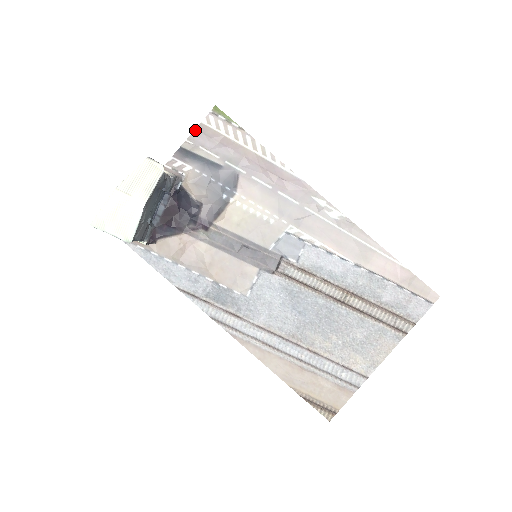
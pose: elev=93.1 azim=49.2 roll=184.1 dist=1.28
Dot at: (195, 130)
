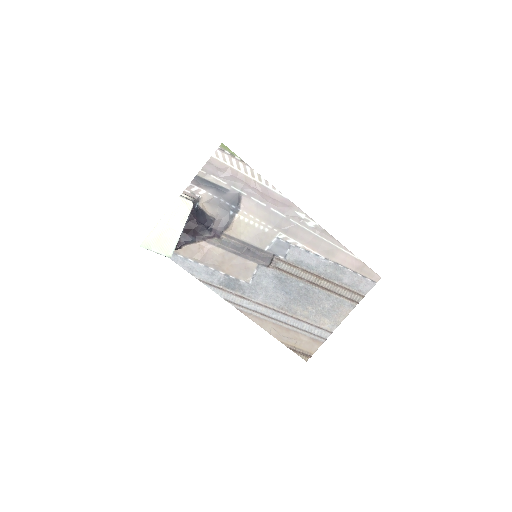
Dot at: (207, 162)
